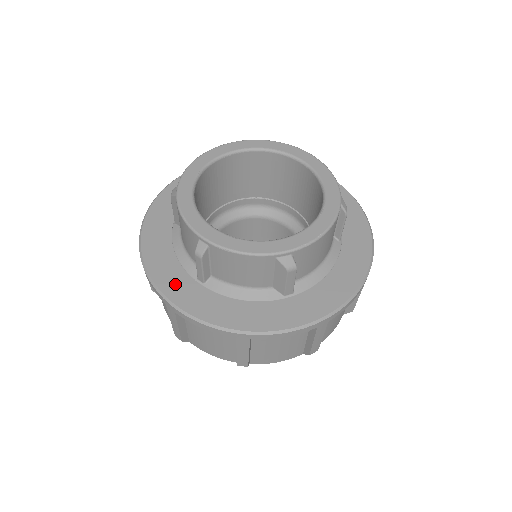
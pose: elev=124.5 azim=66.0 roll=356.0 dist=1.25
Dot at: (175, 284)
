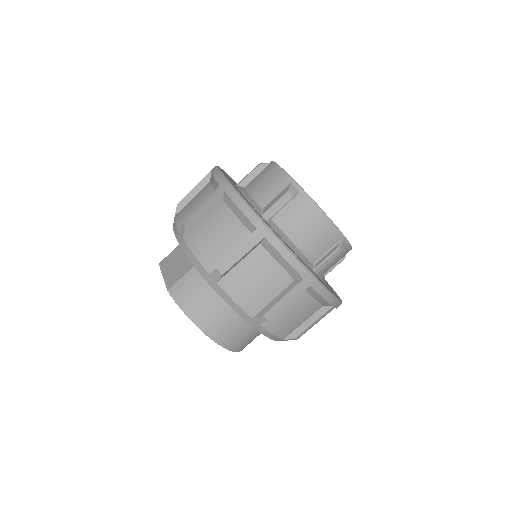
Dot at: occluded
